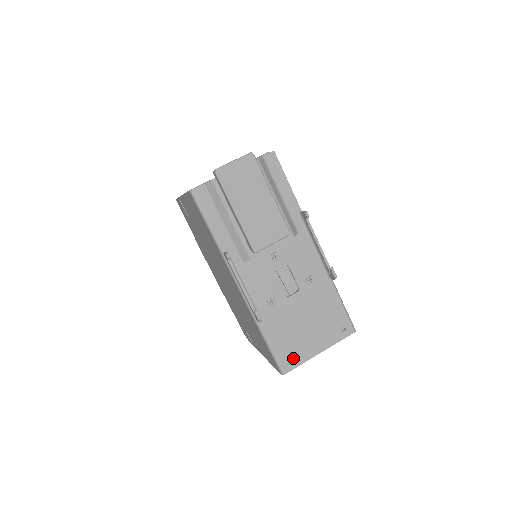
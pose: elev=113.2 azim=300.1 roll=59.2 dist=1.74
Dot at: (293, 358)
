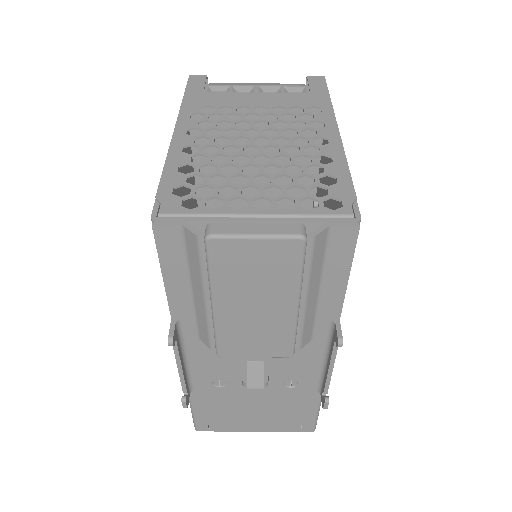
Dot at: (217, 425)
